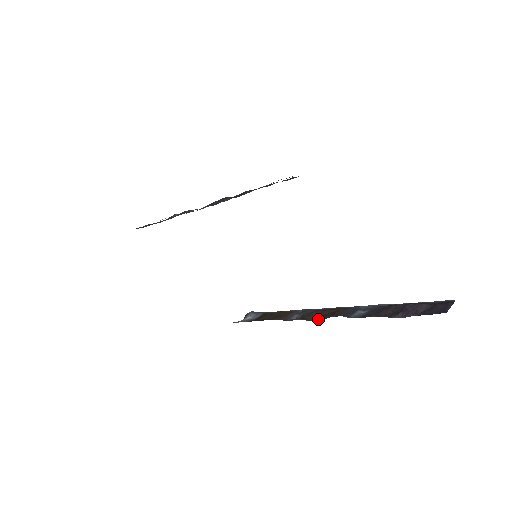
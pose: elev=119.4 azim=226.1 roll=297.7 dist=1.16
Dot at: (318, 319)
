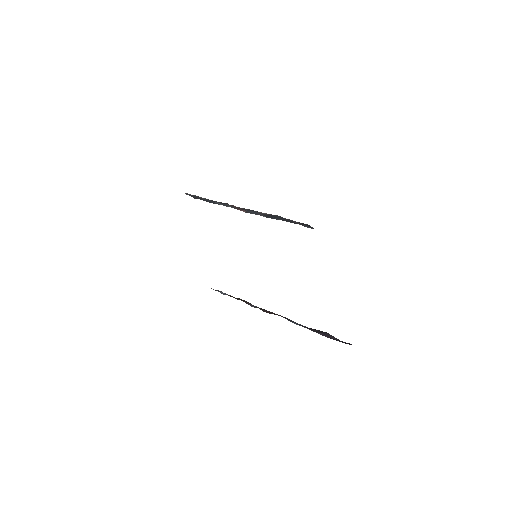
Dot at: (269, 313)
